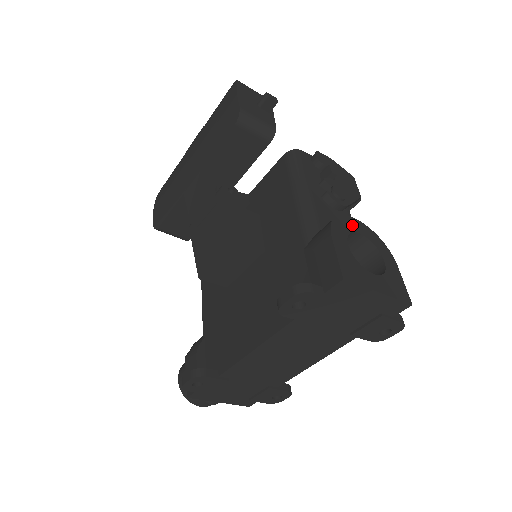
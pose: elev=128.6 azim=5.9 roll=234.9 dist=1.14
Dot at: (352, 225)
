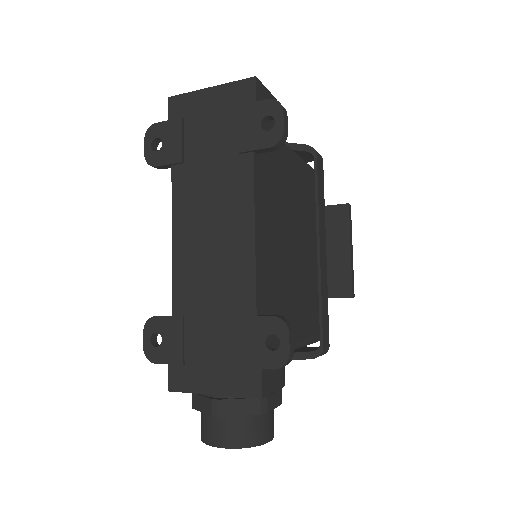
Dot at: occluded
